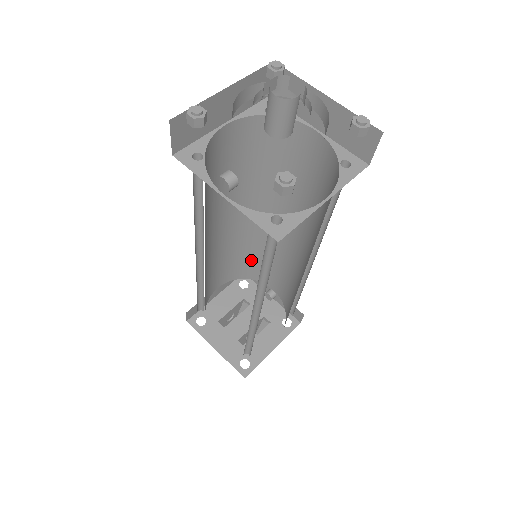
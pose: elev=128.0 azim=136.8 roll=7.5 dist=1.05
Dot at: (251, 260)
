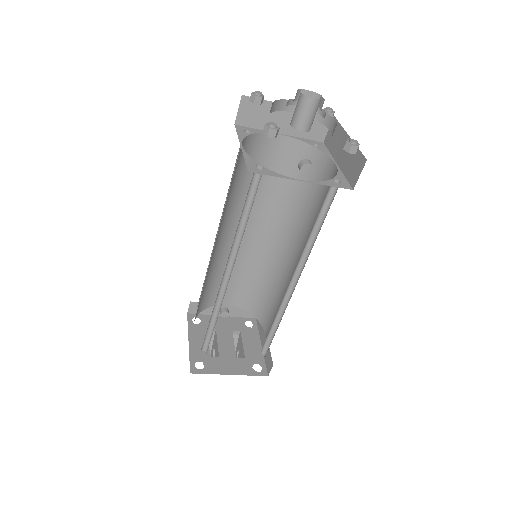
Dot at: (211, 286)
